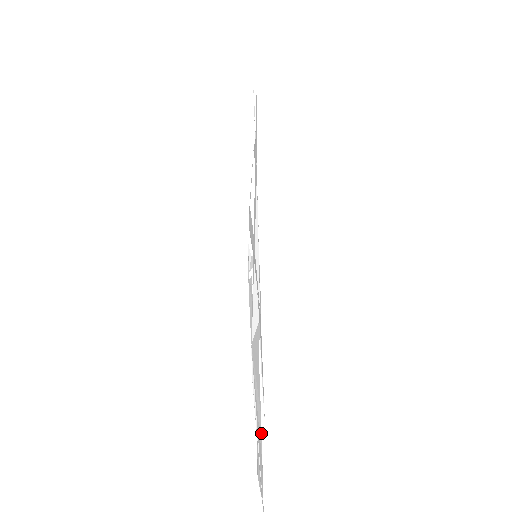
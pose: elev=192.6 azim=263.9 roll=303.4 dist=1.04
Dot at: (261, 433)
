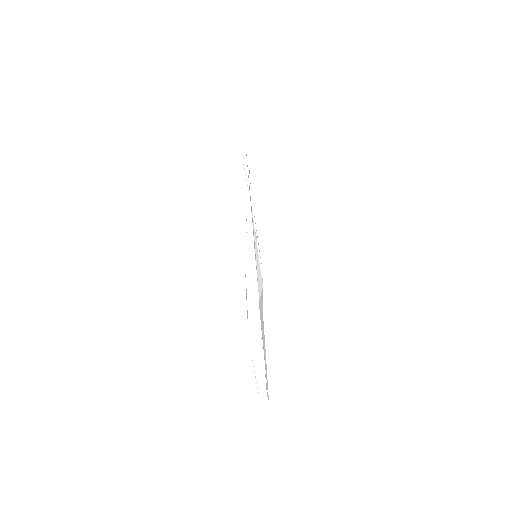
Dot at: (266, 365)
